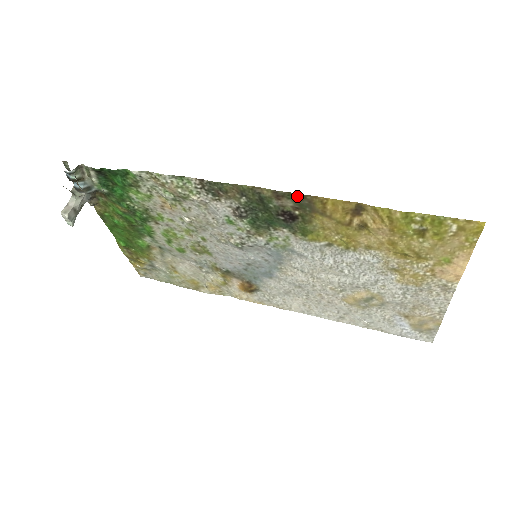
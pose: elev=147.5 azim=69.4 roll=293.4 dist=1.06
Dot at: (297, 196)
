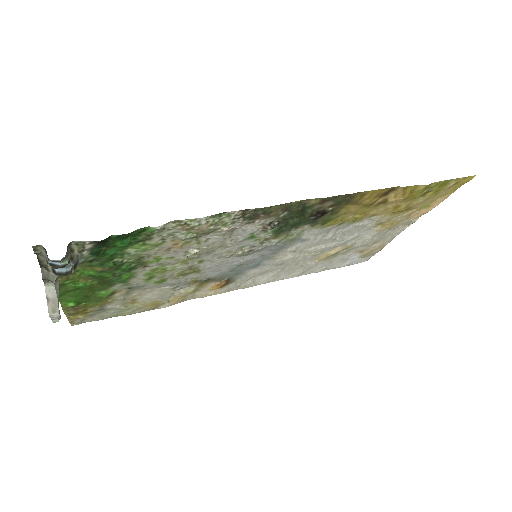
Dot at: (343, 196)
